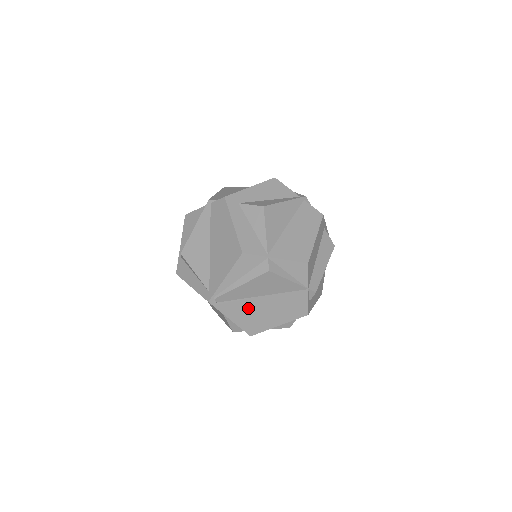
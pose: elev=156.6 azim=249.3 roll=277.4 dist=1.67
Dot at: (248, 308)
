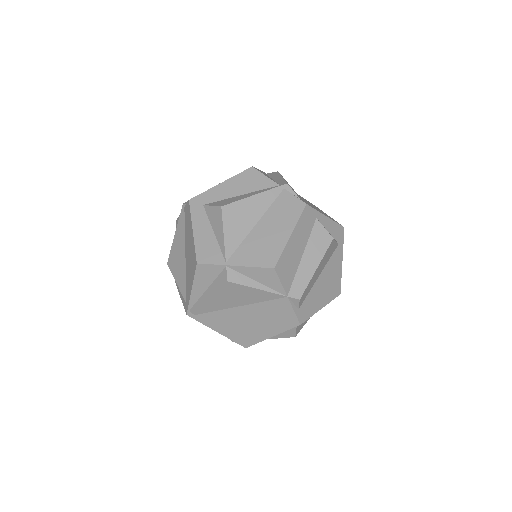
Dot at: (230, 319)
